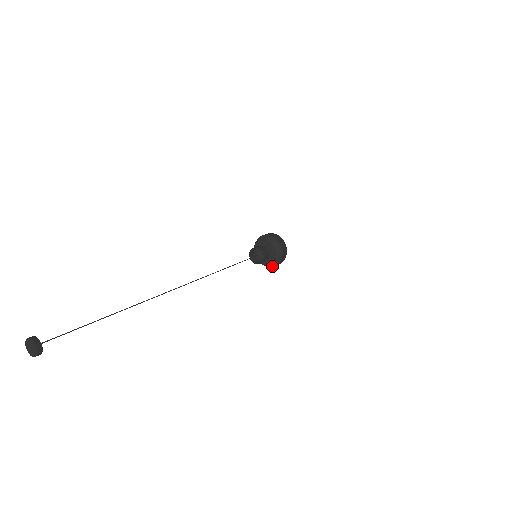
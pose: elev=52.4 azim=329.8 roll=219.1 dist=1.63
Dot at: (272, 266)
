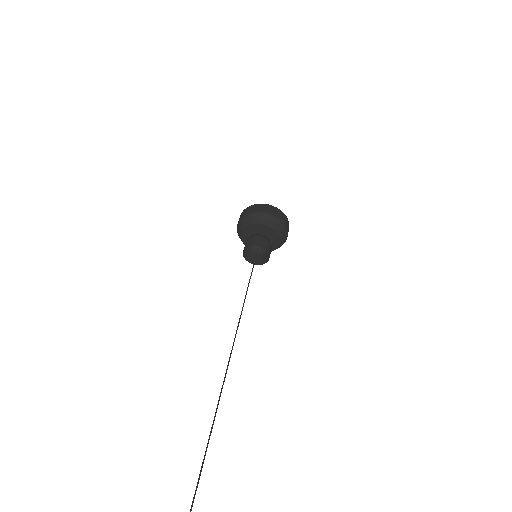
Dot at: occluded
